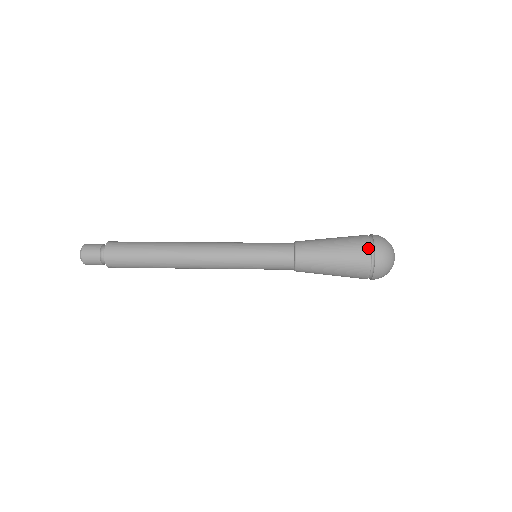
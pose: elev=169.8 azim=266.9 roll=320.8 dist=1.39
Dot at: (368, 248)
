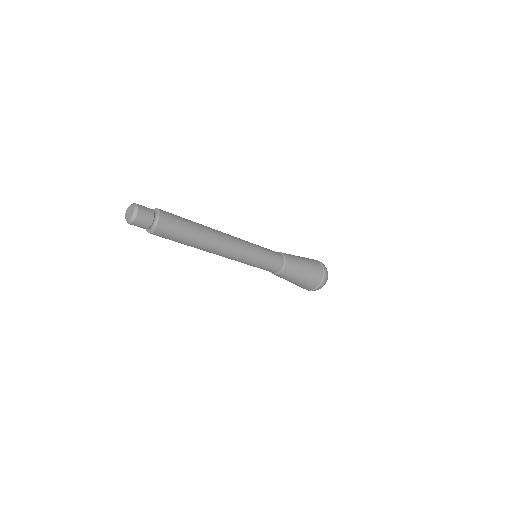
Dot at: (321, 268)
